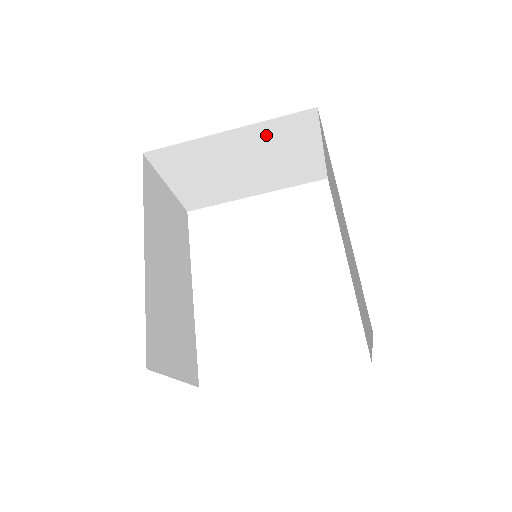
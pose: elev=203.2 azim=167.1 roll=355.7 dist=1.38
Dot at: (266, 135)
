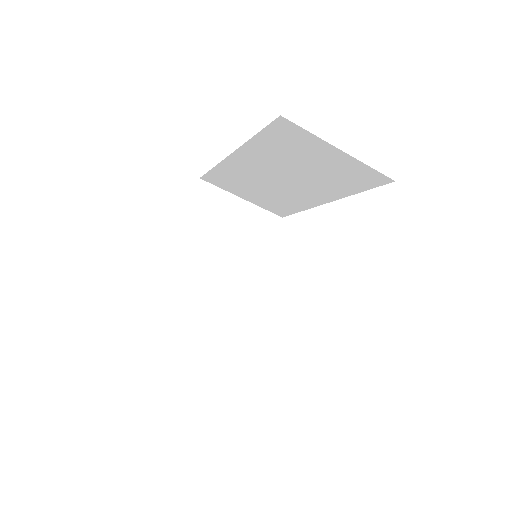
Dot at: (200, 224)
